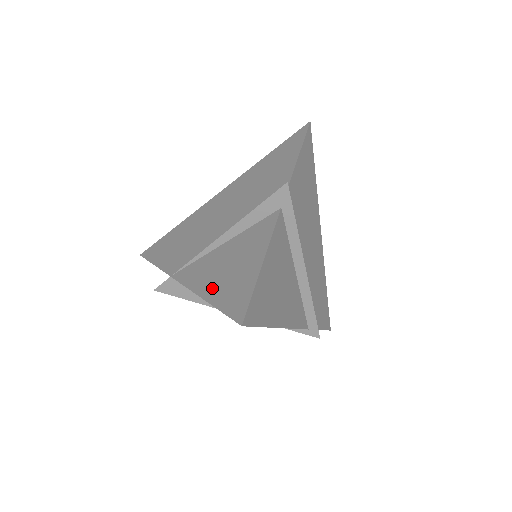
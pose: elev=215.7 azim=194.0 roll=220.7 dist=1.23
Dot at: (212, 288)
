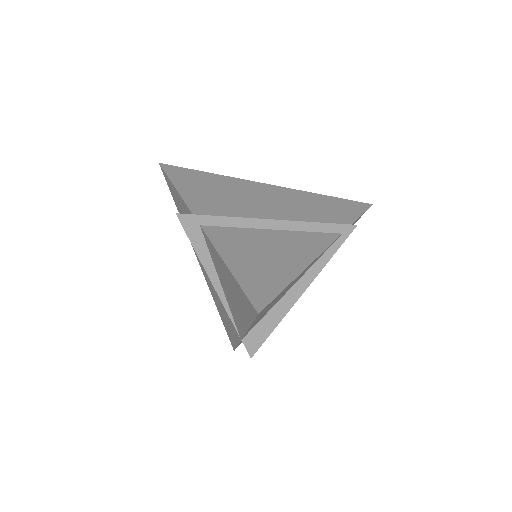
Dot at: (242, 316)
